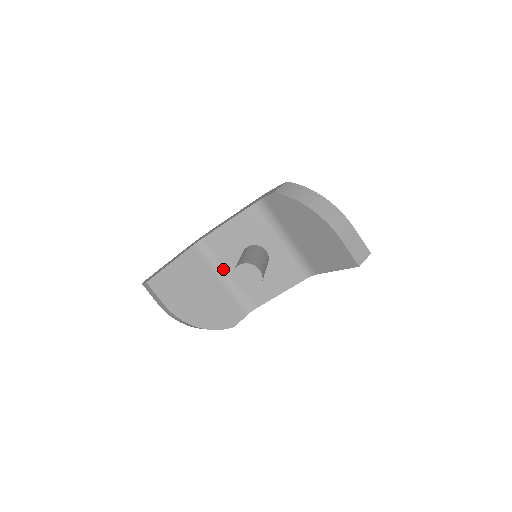
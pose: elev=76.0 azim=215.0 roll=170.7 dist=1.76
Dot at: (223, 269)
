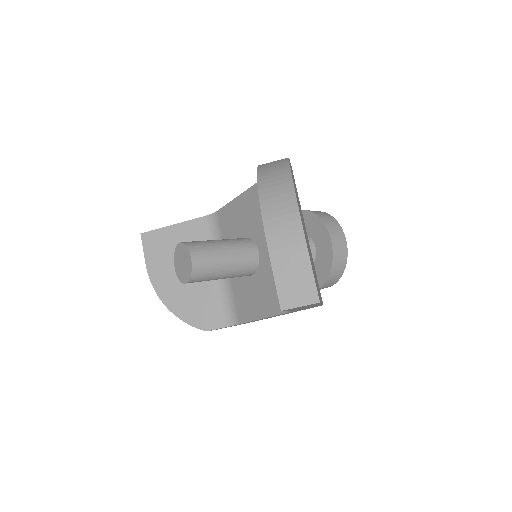
Dot at: occluded
